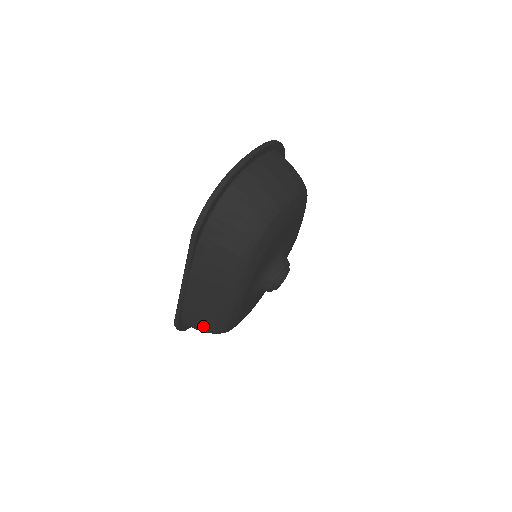
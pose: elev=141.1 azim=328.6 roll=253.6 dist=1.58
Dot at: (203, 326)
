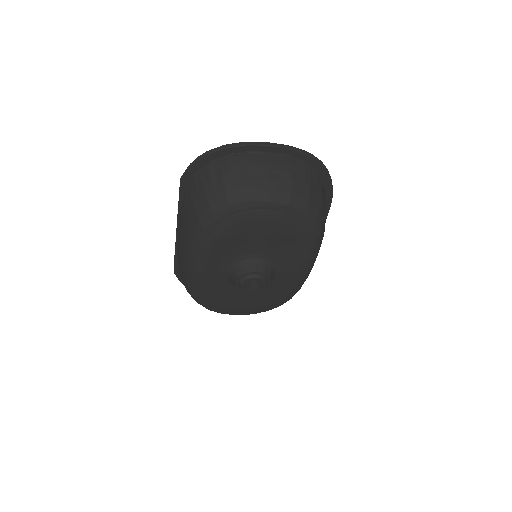
Dot at: occluded
